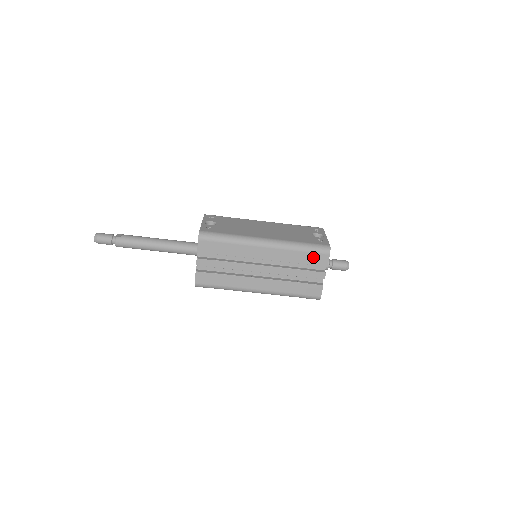
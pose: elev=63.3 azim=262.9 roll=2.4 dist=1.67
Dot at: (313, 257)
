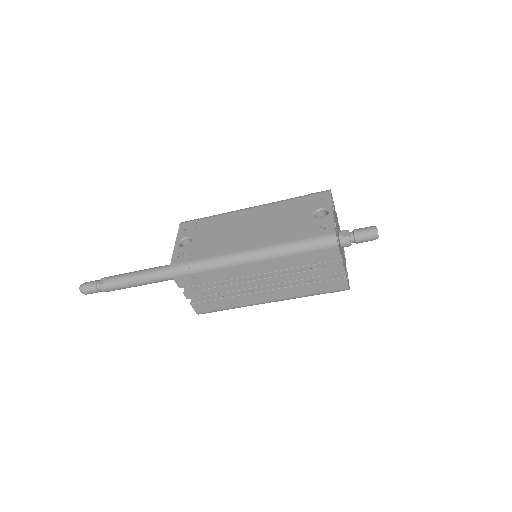
Dot at: (317, 255)
